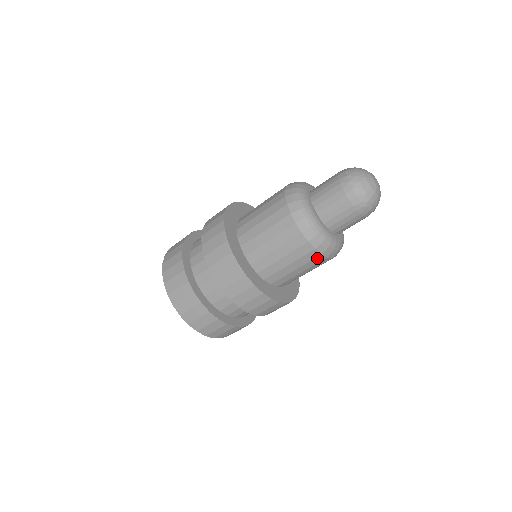
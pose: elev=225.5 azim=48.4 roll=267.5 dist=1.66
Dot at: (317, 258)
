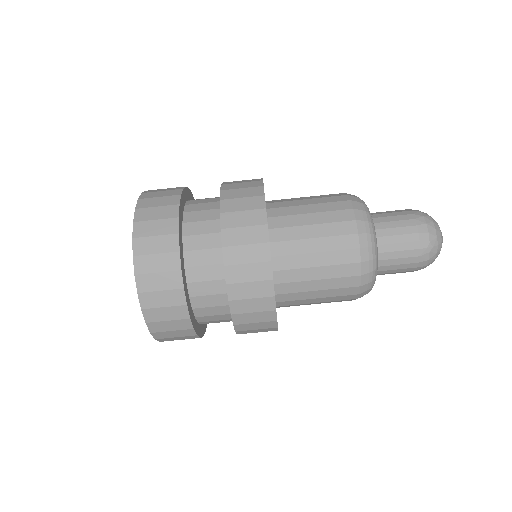
Dot at: (352, 278)
